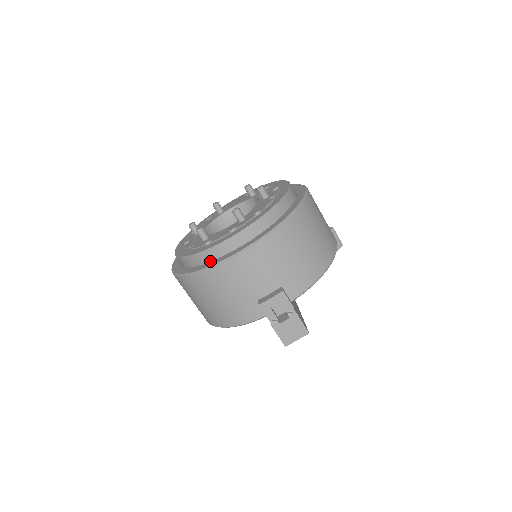
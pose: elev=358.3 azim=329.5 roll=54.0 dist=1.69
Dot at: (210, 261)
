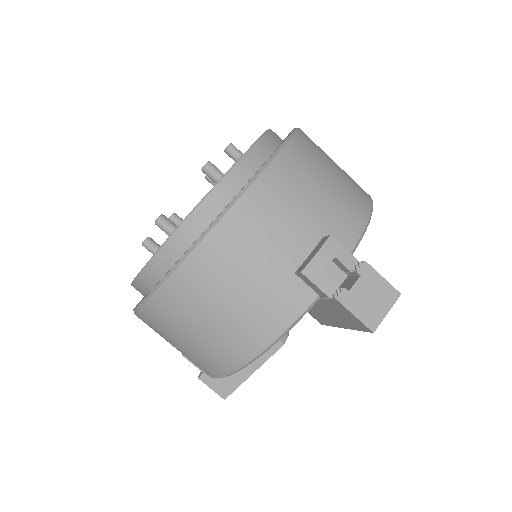
Dot at: (193, 243)
